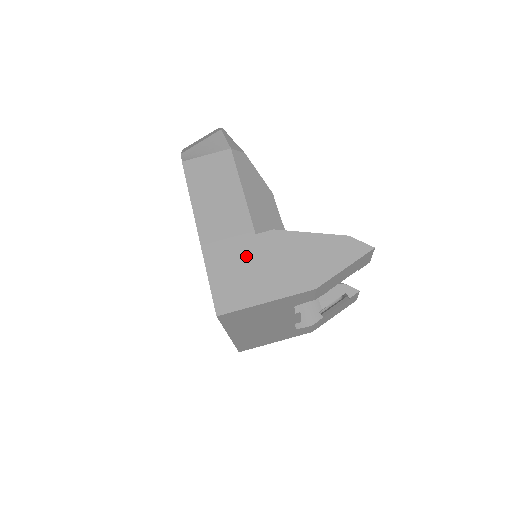
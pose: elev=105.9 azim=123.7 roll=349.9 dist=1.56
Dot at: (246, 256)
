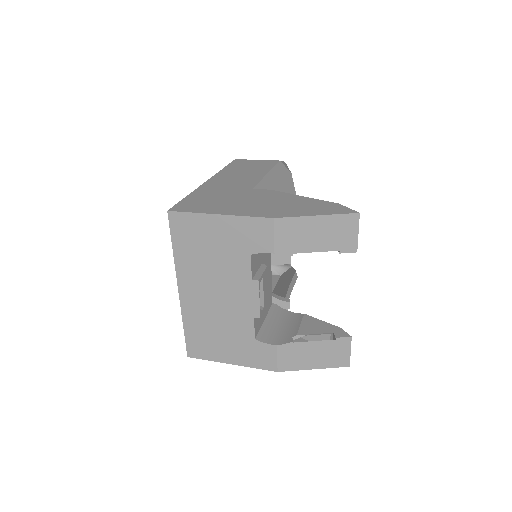
Dot at: (231, 194)
